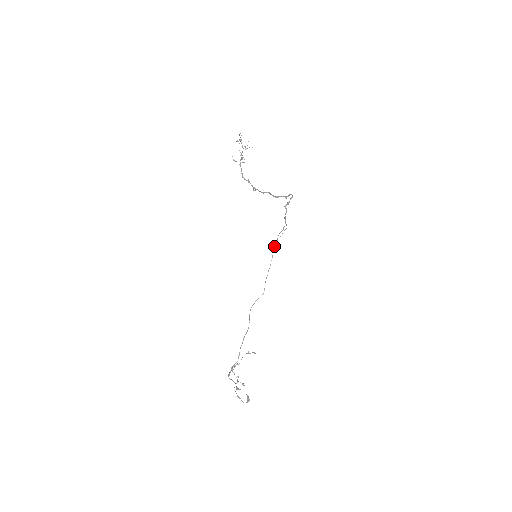
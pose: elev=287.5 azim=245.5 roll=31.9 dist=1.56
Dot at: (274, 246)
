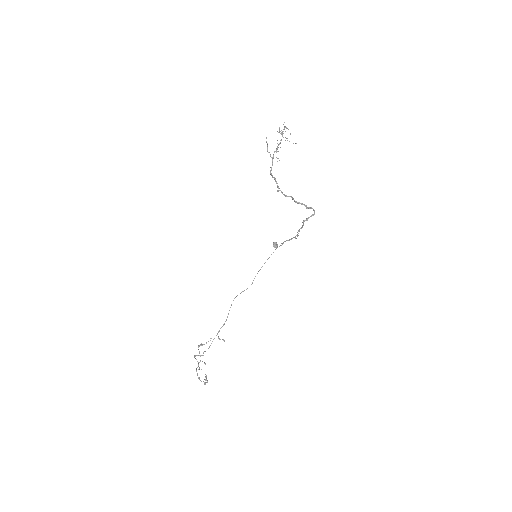
Dot at: (276, 248)
